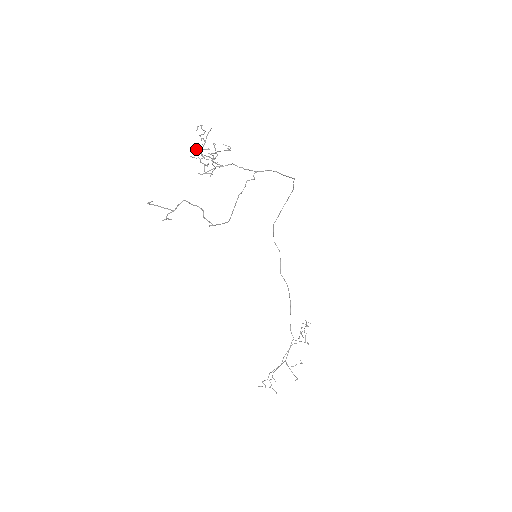
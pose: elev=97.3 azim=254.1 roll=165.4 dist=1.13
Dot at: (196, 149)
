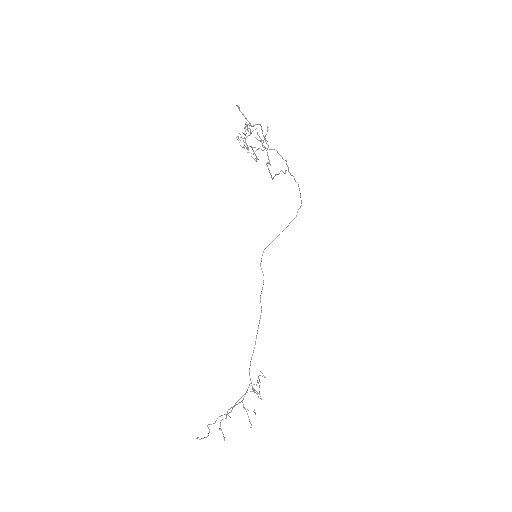
Dot at: occluded
